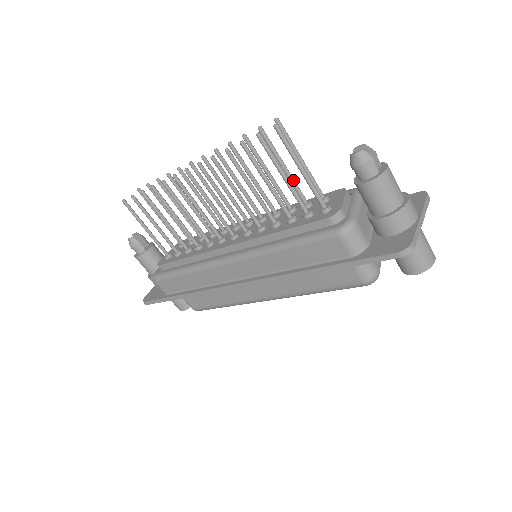
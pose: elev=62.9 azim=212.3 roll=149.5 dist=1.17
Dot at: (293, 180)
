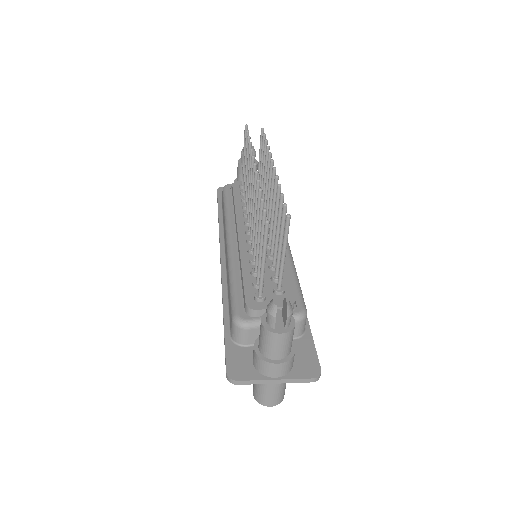
Dot at: (279, 256)
